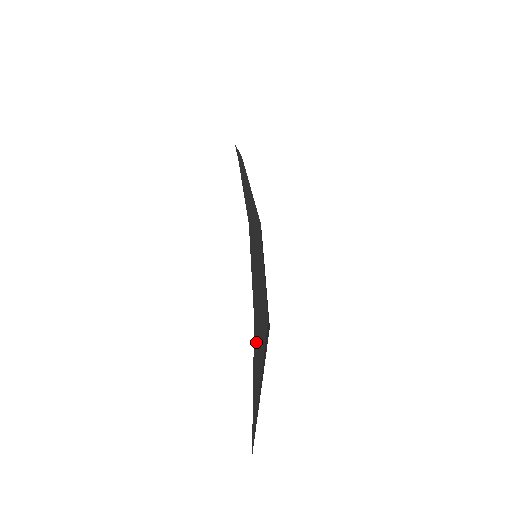
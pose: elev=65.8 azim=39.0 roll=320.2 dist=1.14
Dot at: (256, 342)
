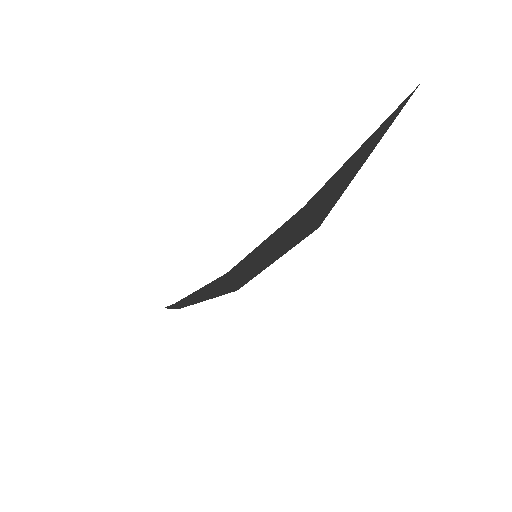
Dot at: (324, 187)
